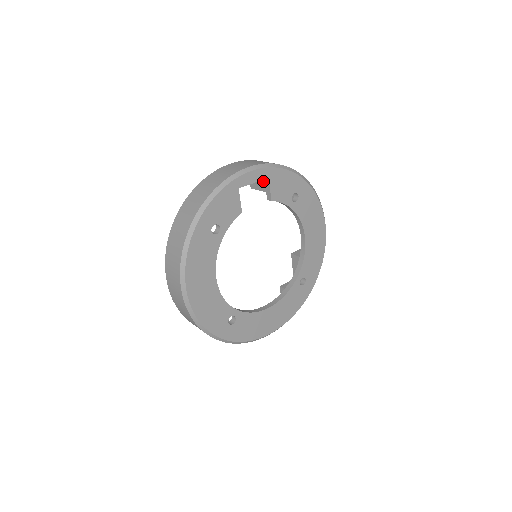
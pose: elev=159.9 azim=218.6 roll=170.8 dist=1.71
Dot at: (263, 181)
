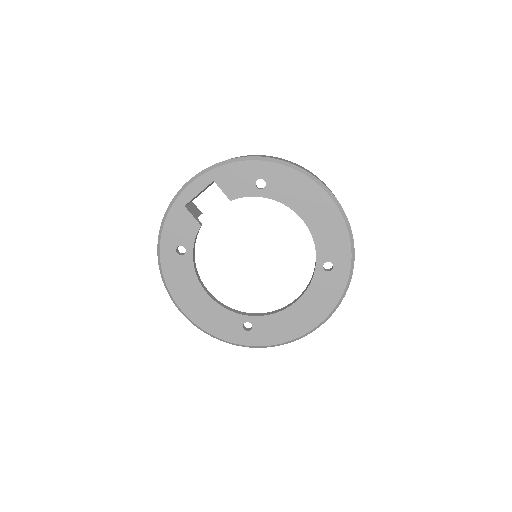
Dot at: occluded
